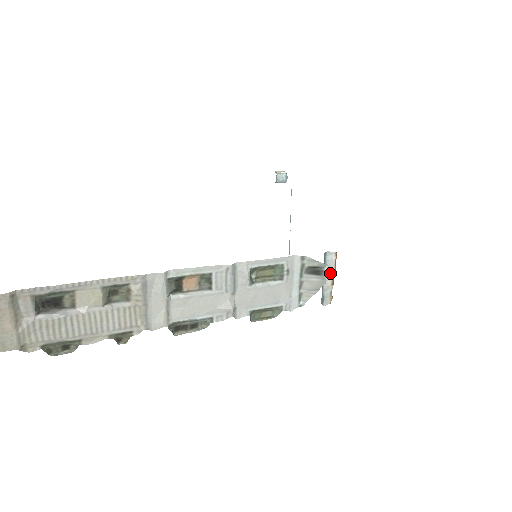
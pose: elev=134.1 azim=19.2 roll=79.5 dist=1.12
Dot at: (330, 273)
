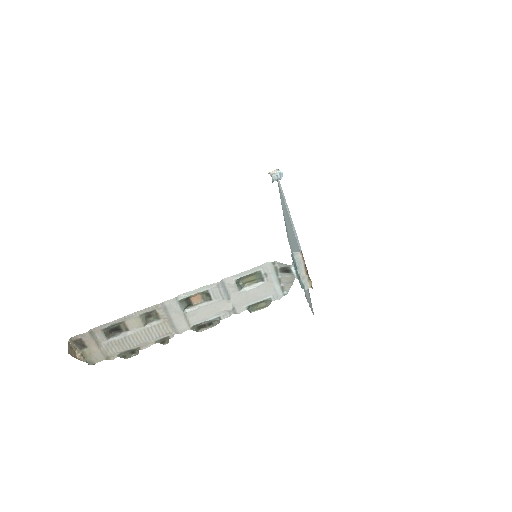
Dot at: (302, 267)
